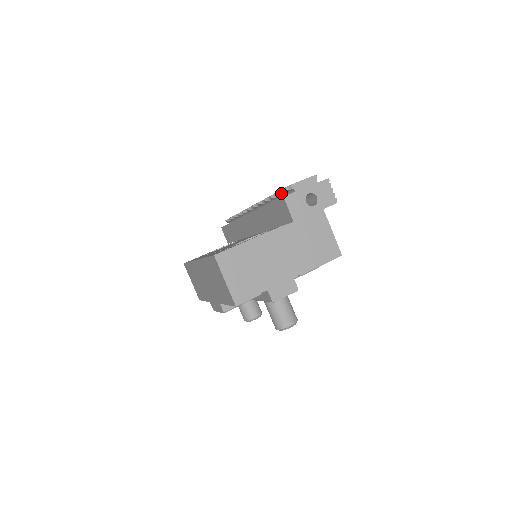
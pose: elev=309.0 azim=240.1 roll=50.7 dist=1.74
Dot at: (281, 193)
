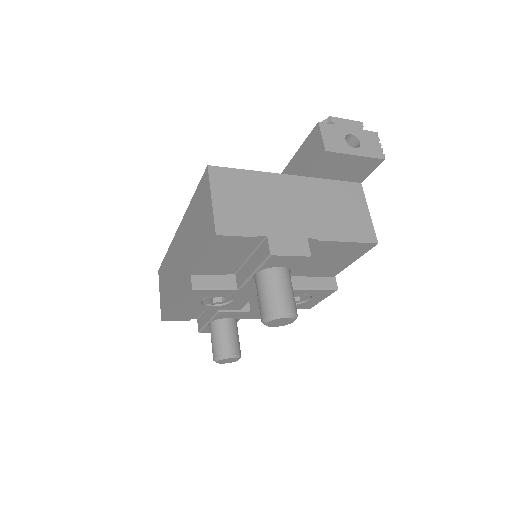
Dot at: occluded
